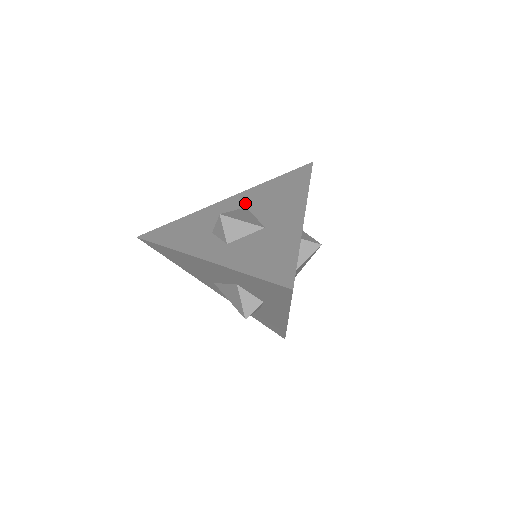
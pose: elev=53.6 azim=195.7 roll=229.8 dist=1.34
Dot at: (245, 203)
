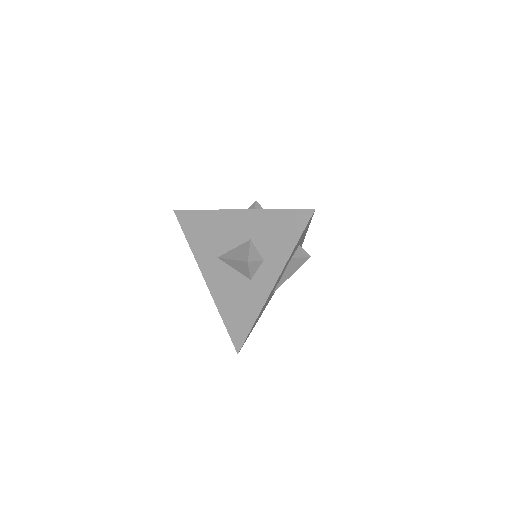
Dot at: occluded
